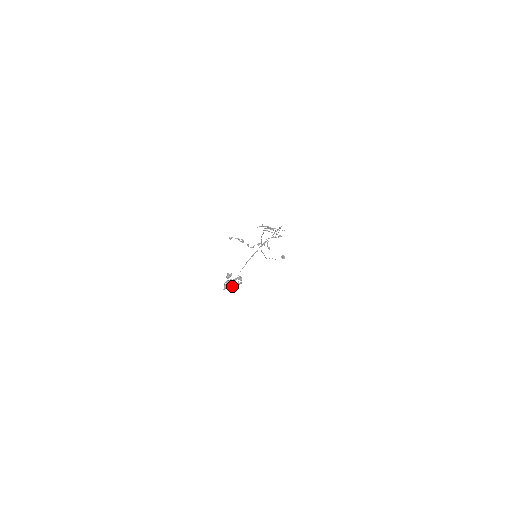
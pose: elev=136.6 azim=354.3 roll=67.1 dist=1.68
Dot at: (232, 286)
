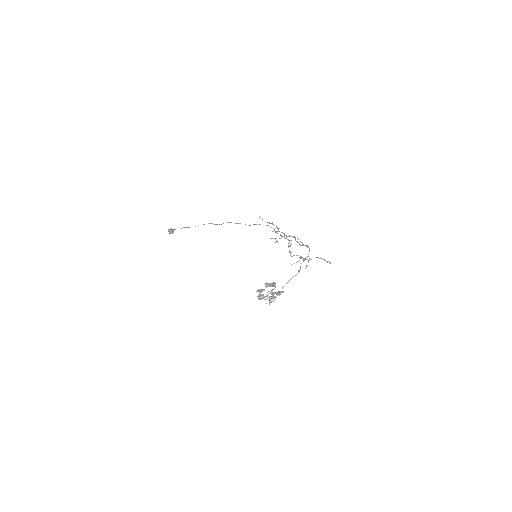
Dot at: (261, 296)
